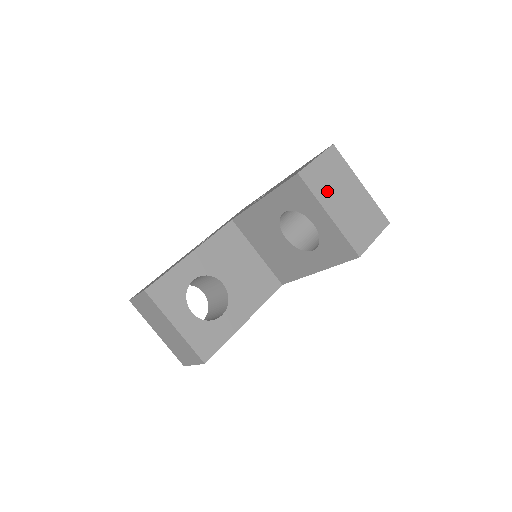
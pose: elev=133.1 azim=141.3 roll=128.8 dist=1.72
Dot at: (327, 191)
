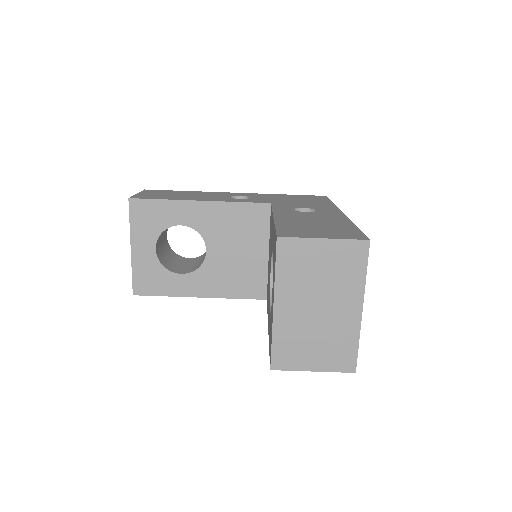
Dot at: (299, 282)
